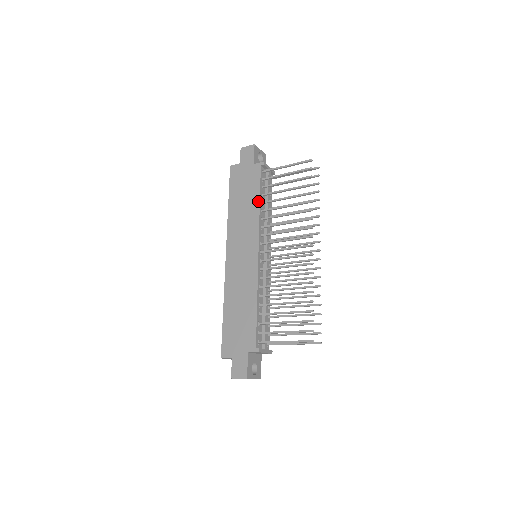
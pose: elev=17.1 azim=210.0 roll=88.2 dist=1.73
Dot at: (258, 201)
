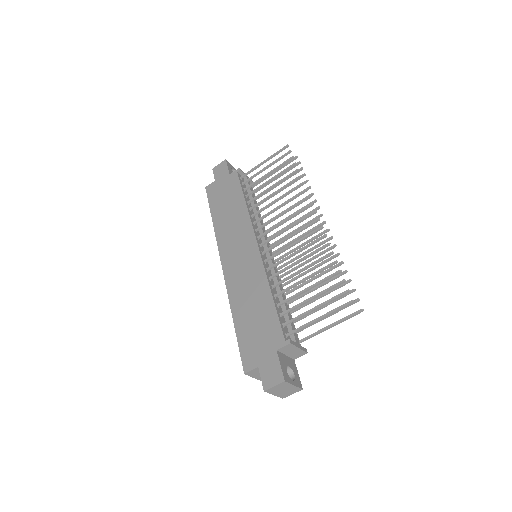
Dot at: (243, 201)
